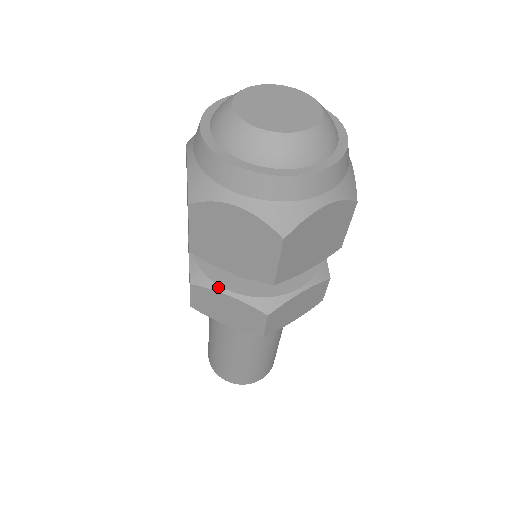
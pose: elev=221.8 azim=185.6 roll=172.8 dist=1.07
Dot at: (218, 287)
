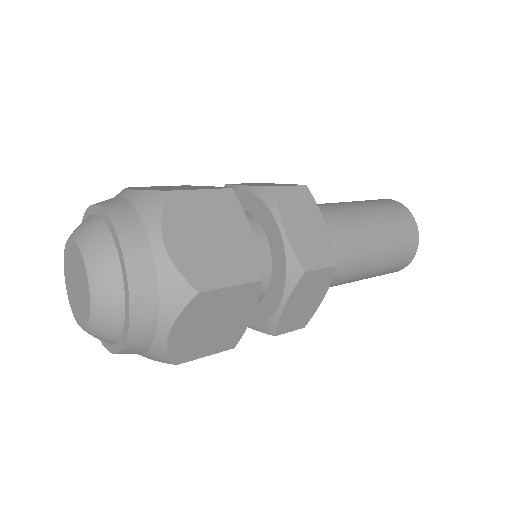
Dot at: occluded
